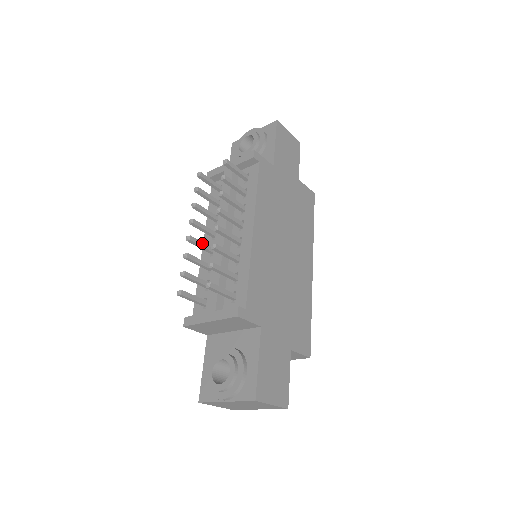
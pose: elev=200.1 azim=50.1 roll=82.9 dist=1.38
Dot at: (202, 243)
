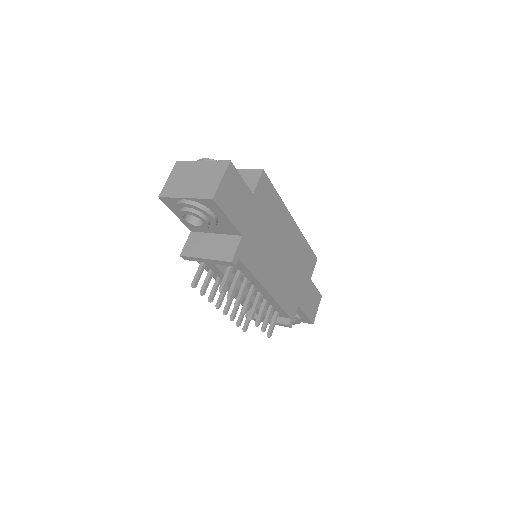
Dot at: (230, 301)
